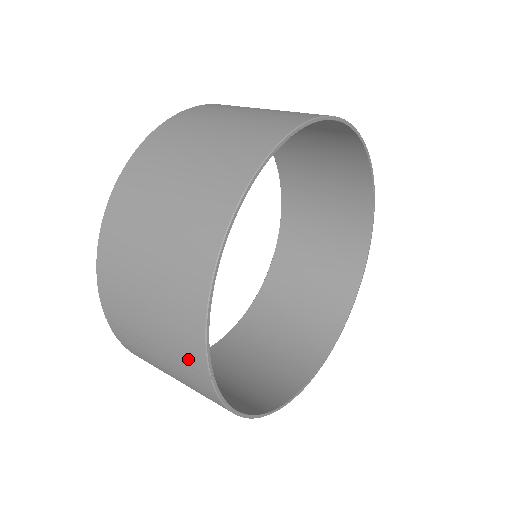
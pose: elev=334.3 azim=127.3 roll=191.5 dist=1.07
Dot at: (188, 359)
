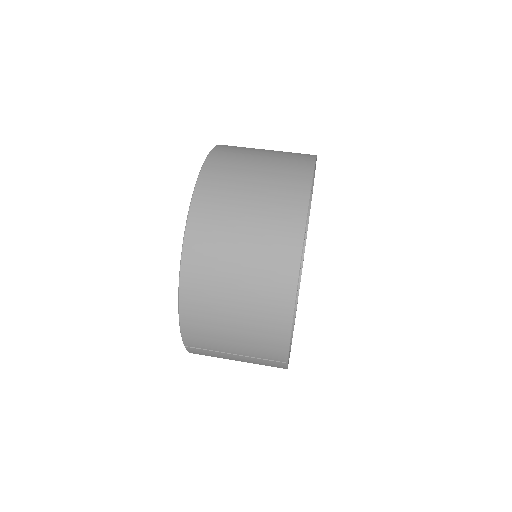
Dot at: (270, 357)
